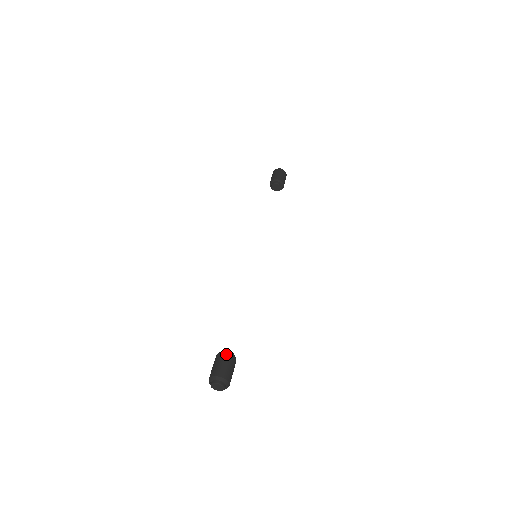
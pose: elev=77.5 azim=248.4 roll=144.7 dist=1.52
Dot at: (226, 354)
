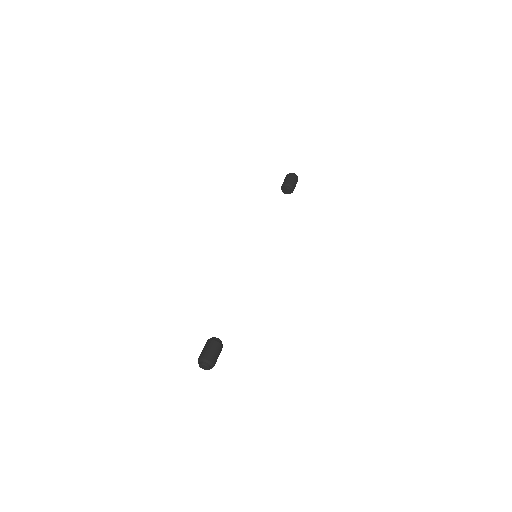
Dot at: (221, 345)
